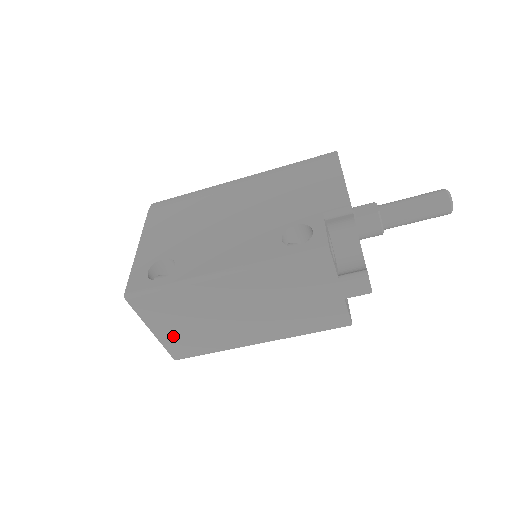
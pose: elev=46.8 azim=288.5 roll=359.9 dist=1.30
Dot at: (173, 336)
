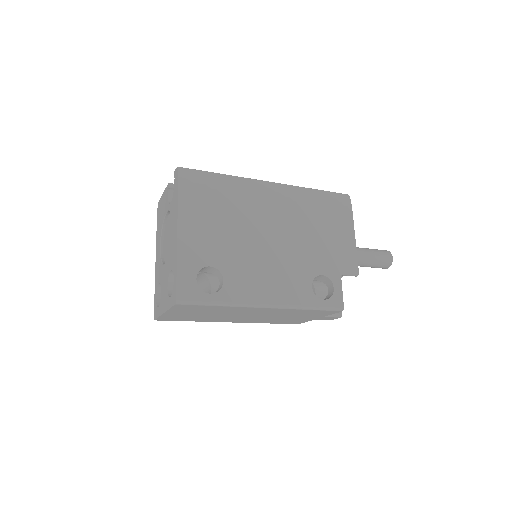
Dot at: (177, 315)
